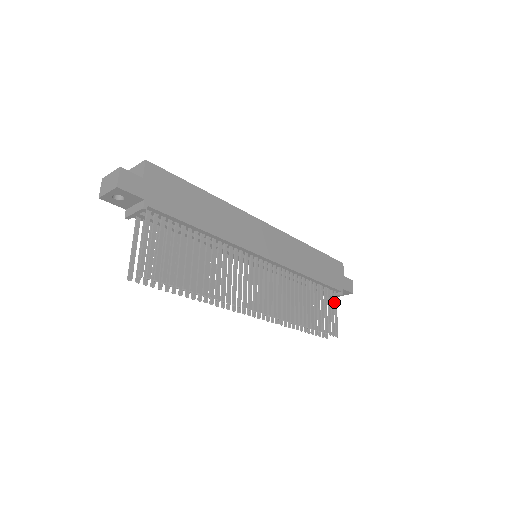
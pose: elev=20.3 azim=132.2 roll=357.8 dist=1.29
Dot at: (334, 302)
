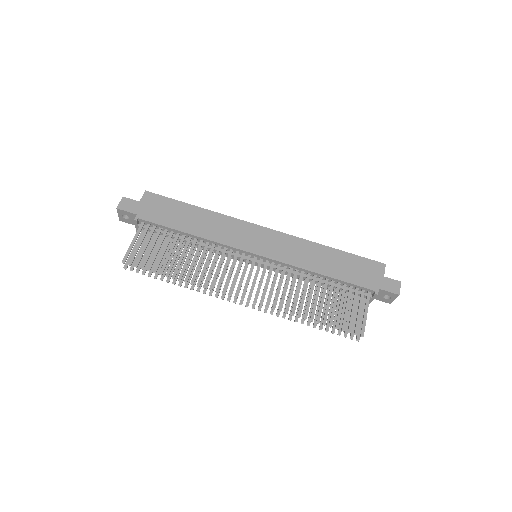
Dot at: occluded
